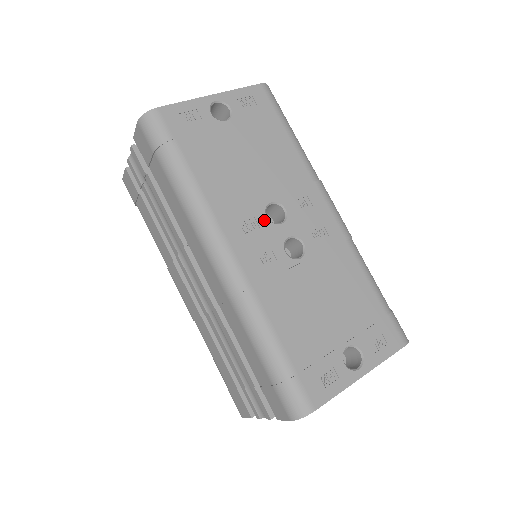
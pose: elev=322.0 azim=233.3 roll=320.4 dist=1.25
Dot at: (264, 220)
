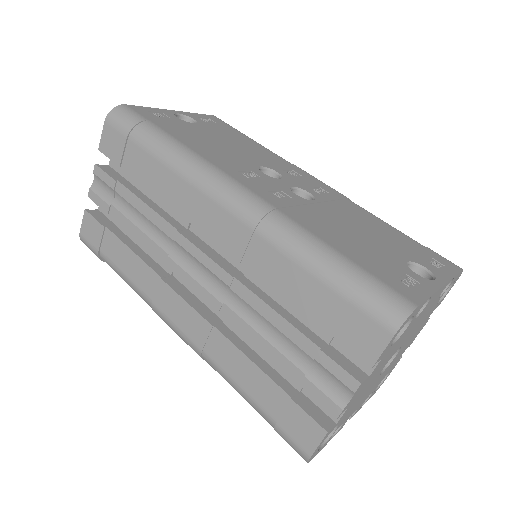
Dot at: (261, 174)
